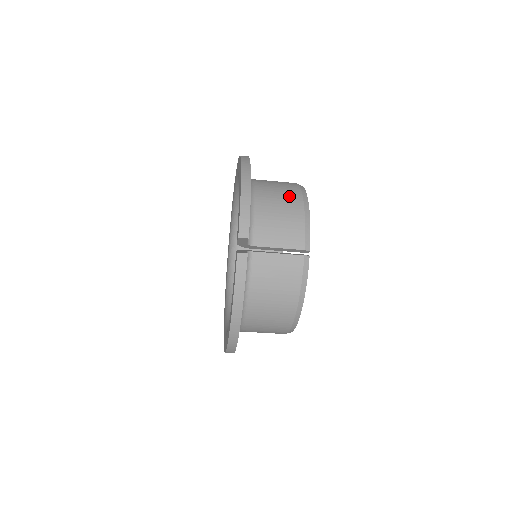
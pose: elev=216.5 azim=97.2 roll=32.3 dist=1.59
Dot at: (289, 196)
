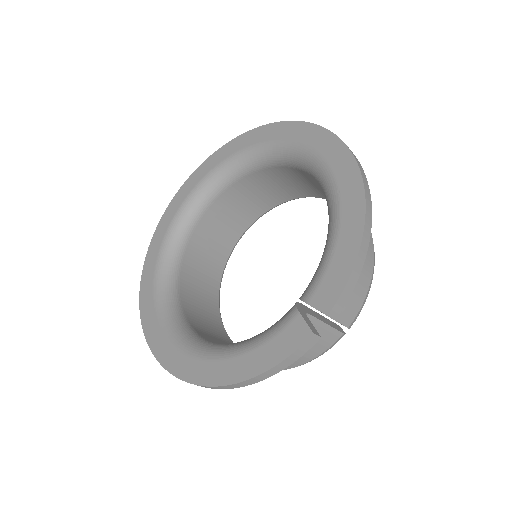
Dot at: occluded
